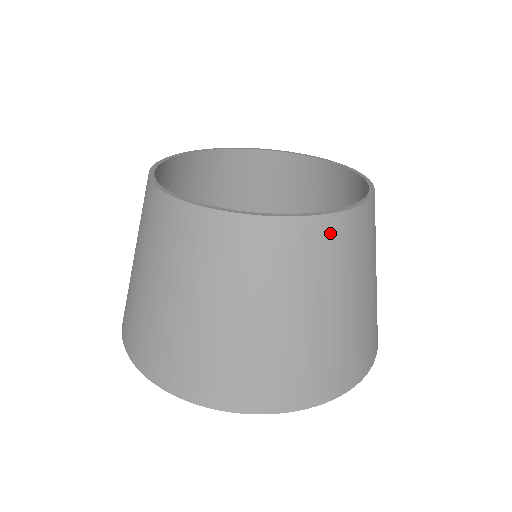
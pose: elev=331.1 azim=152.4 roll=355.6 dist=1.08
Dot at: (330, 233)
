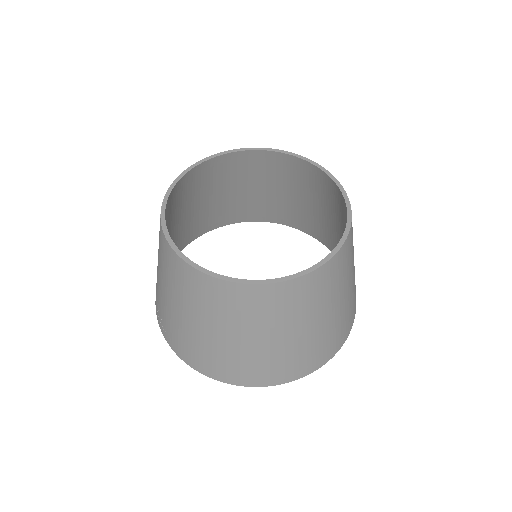
Dot at: occluded
